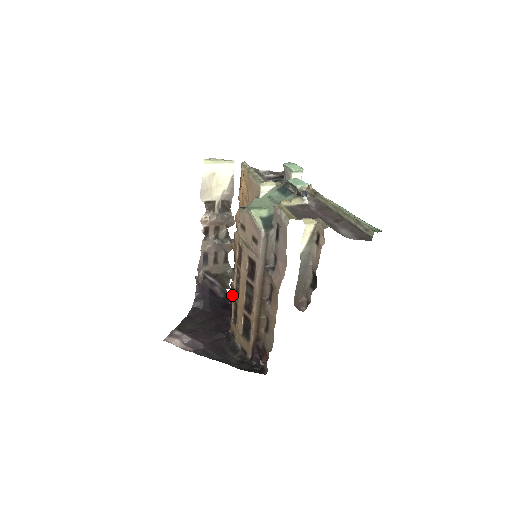
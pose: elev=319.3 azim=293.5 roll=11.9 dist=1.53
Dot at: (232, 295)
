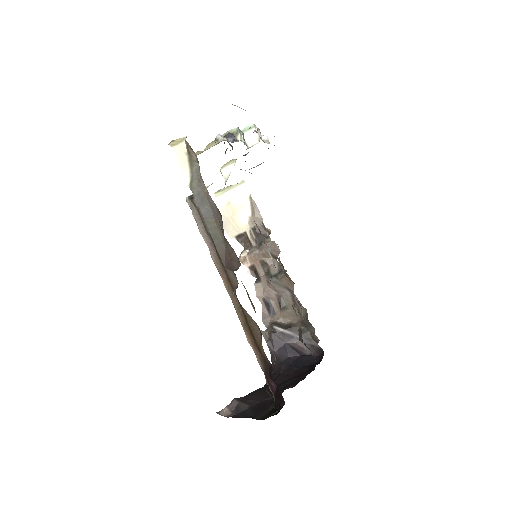
Dot at: occluded
